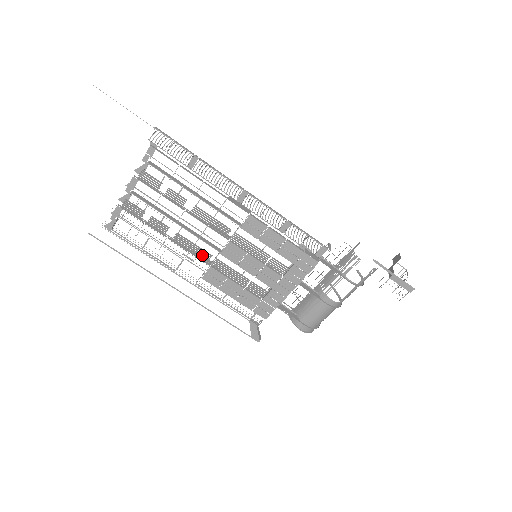
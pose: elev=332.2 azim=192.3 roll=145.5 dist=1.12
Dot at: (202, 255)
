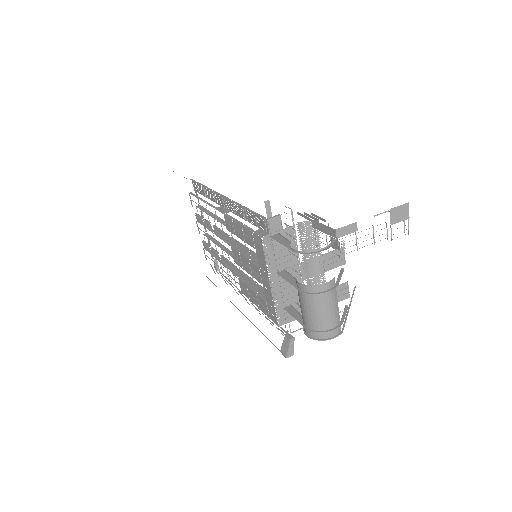
Dot at: (235, 269)
